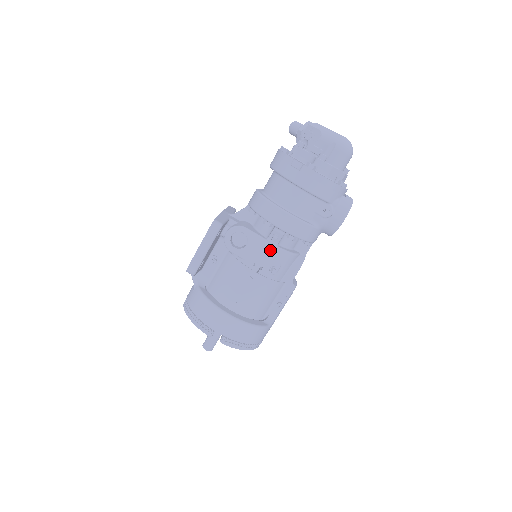
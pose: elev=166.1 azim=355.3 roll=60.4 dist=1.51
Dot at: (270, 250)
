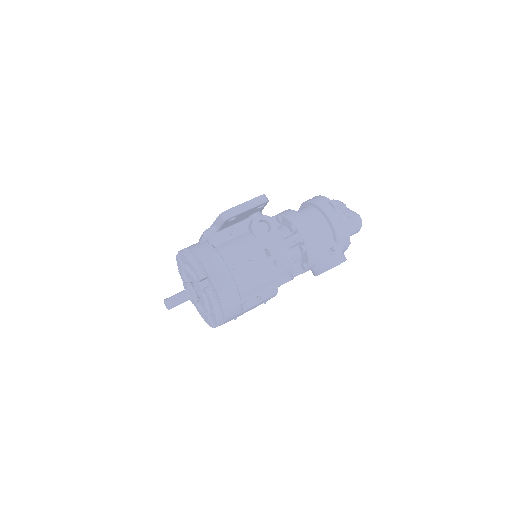
Dot at: (283, 247)
